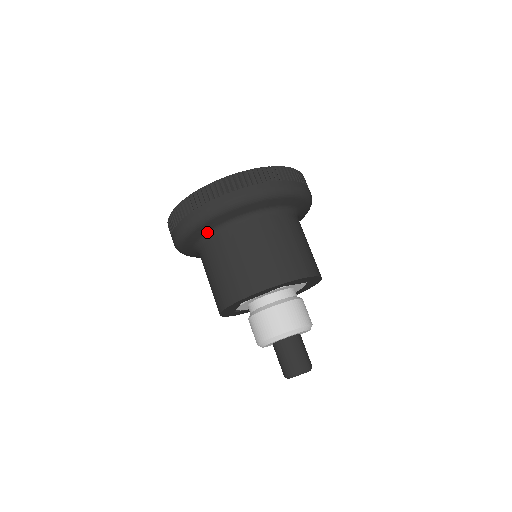
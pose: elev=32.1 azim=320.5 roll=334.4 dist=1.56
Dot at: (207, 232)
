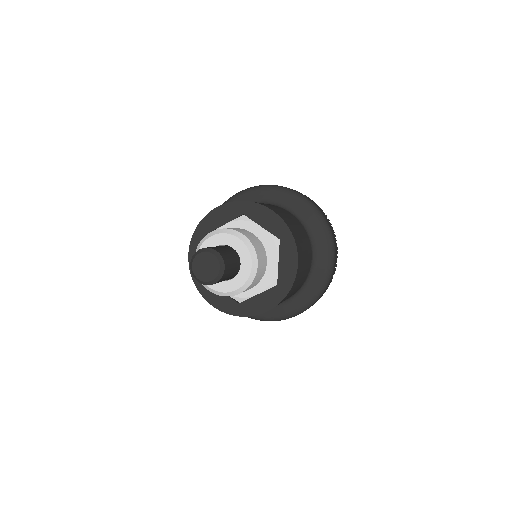
Dot at: occluded
